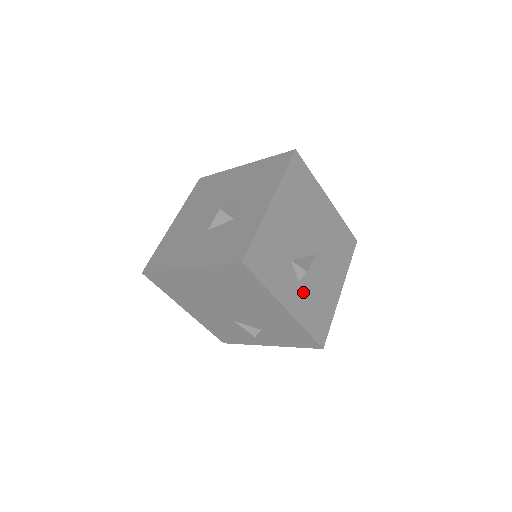
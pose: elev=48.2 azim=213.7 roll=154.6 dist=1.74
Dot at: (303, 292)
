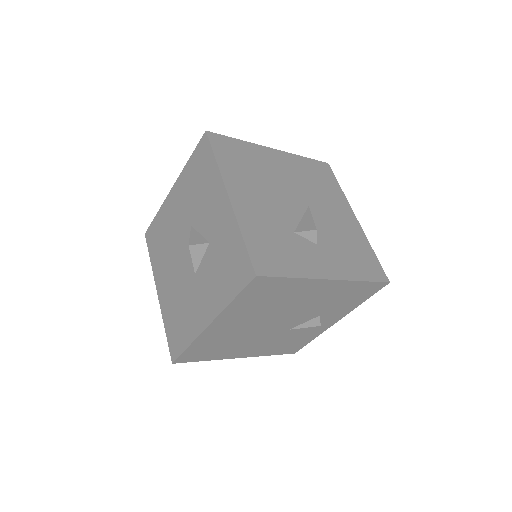
Dot at: (329, 250)
